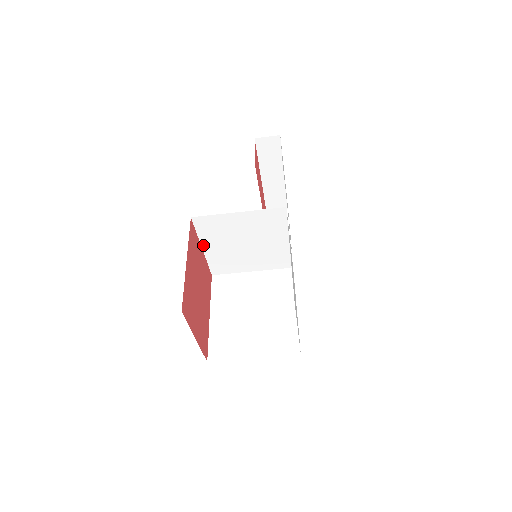
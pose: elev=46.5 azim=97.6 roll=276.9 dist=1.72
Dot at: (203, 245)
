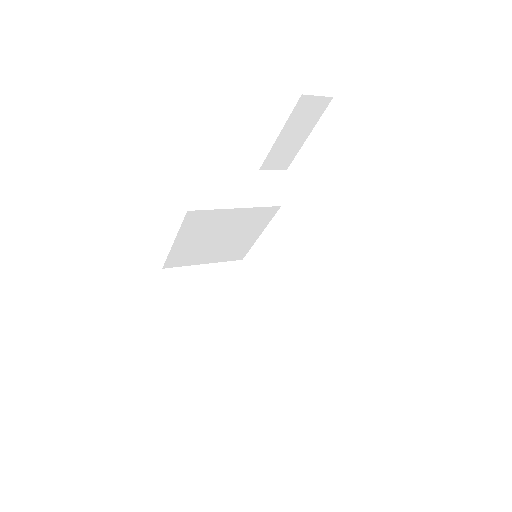
Dot at: occluded
